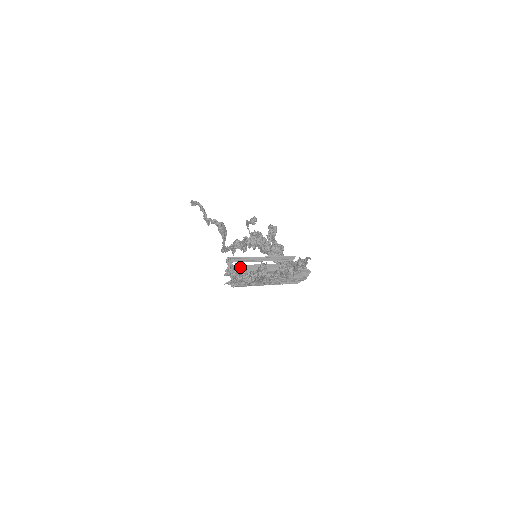
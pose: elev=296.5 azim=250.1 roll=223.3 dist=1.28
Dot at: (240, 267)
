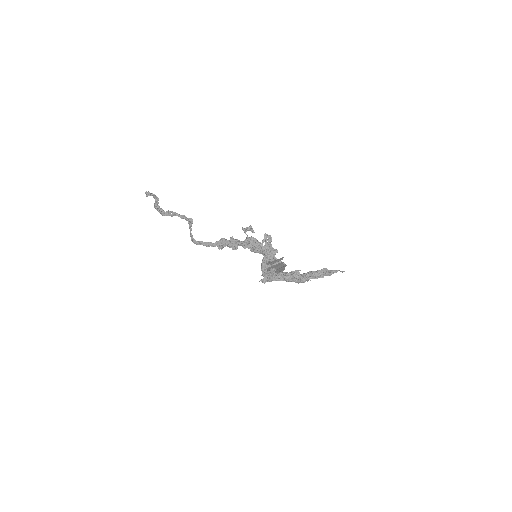
Dot at: (268, 269)
